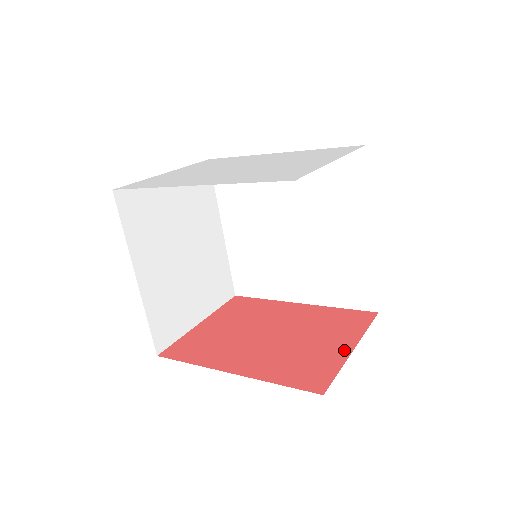
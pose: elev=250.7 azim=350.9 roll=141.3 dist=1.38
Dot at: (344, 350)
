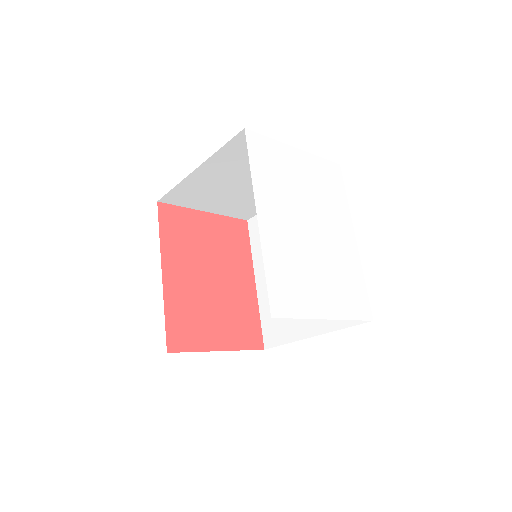
Dot at: (215, 344)
